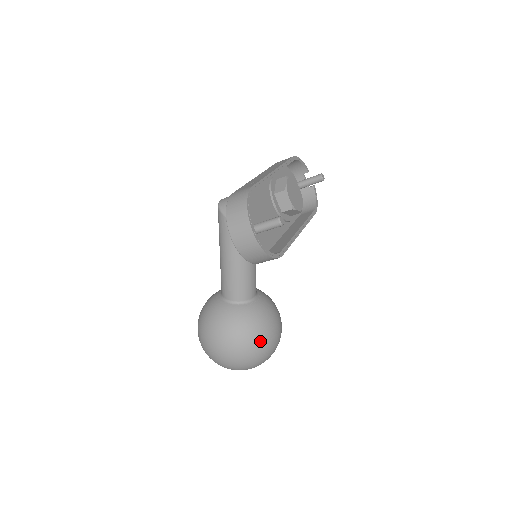
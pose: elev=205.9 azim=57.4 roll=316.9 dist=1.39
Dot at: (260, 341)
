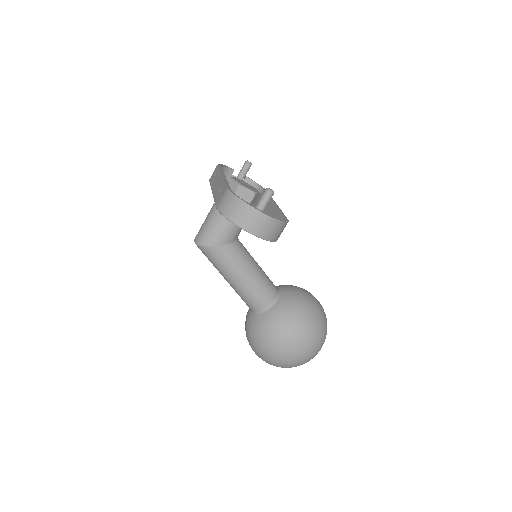
Dot at: (313, 315)
